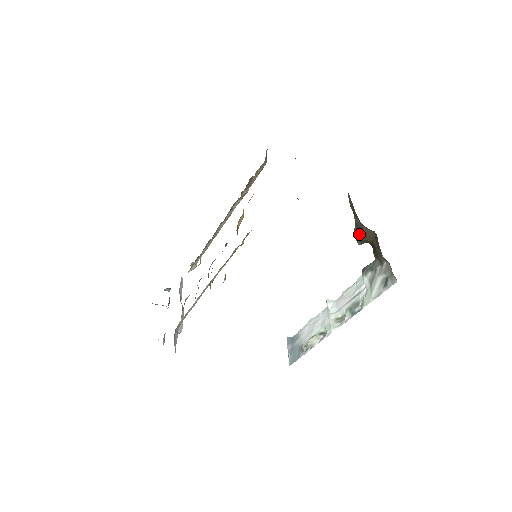
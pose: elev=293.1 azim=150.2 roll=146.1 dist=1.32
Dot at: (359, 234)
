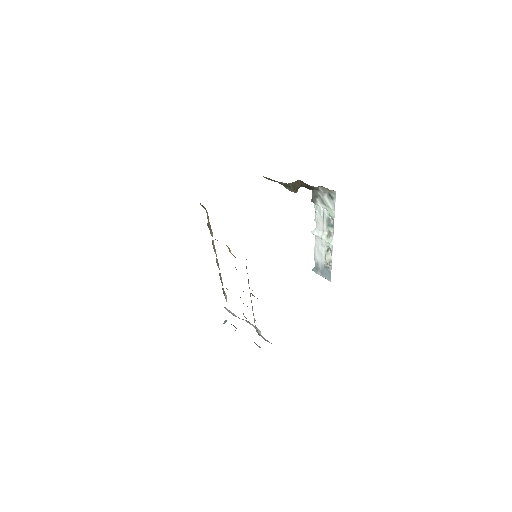
Dot at: (291, 189)
